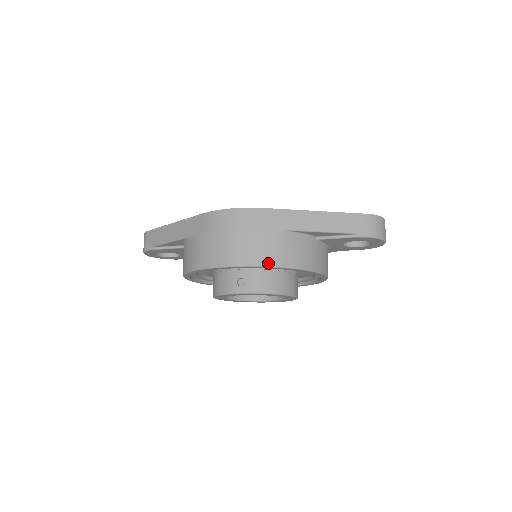
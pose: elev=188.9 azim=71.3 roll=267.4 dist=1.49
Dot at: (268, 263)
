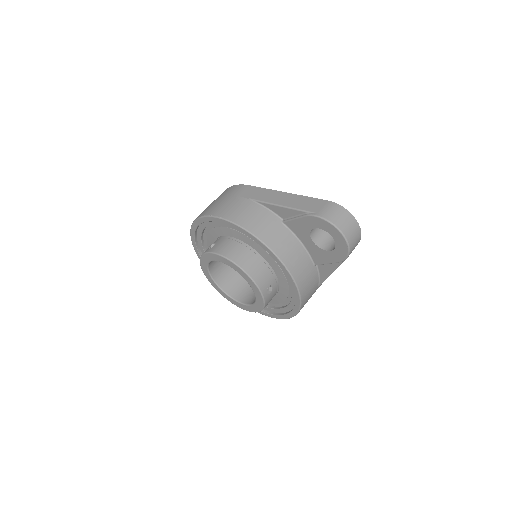
Dot at: (222, 216)
